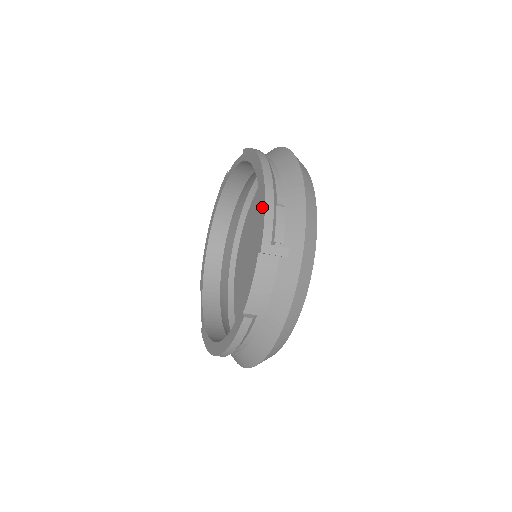
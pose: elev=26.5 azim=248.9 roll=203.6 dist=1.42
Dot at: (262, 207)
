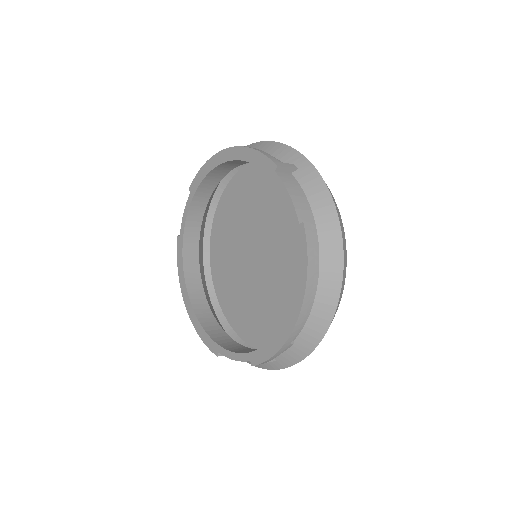
Dot at: (274, 347)
